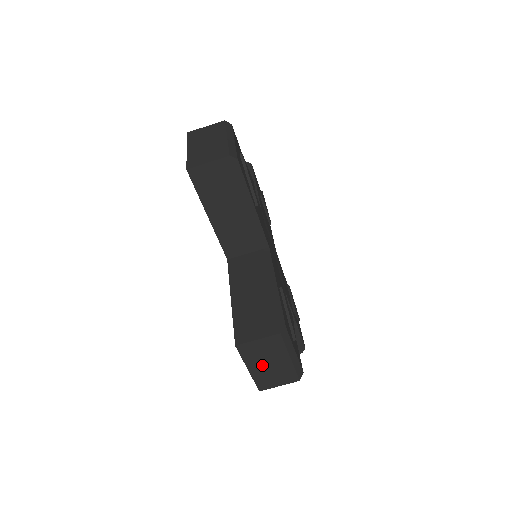
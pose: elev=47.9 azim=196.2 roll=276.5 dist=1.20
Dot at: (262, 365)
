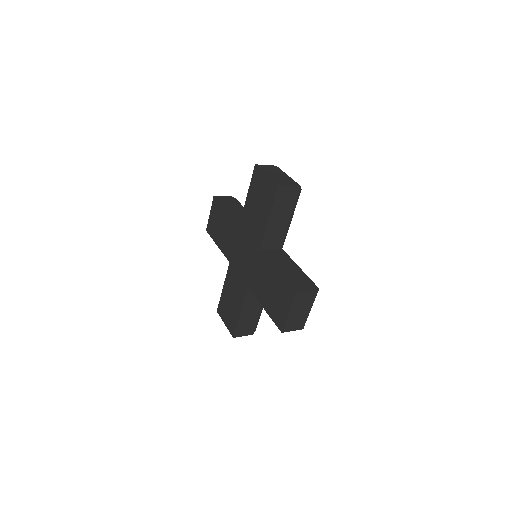
Dot at: (297, 312)
